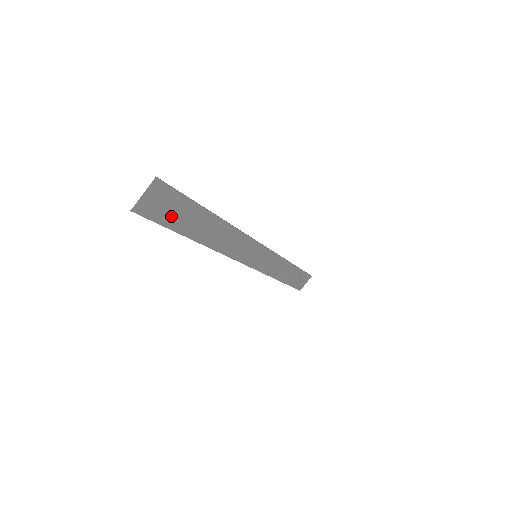
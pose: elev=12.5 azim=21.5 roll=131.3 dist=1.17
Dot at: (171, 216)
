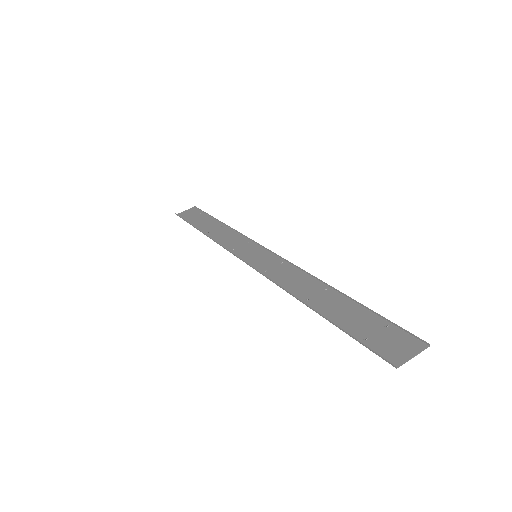
Dot at: (364, 332)
